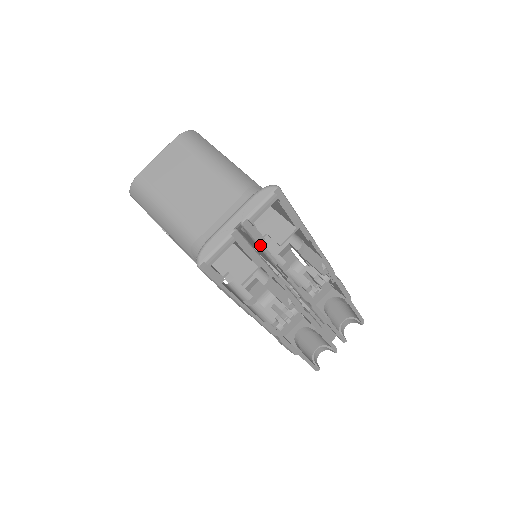
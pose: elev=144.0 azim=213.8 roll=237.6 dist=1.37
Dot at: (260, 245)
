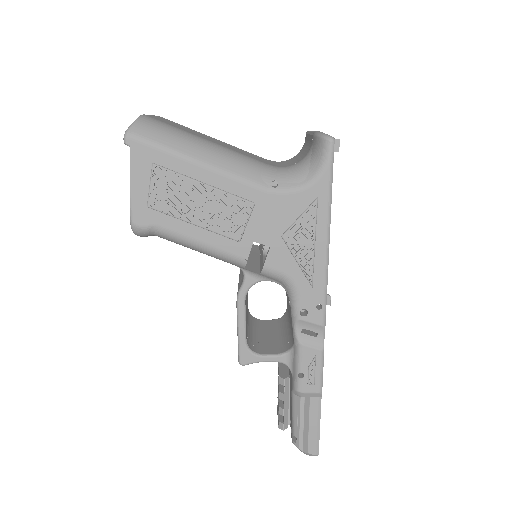
Dot at: occluded
